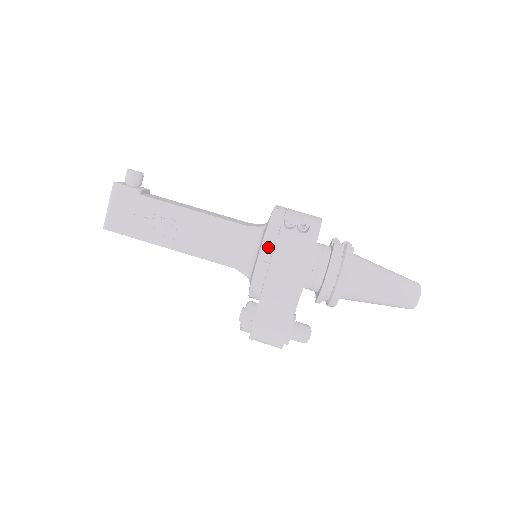
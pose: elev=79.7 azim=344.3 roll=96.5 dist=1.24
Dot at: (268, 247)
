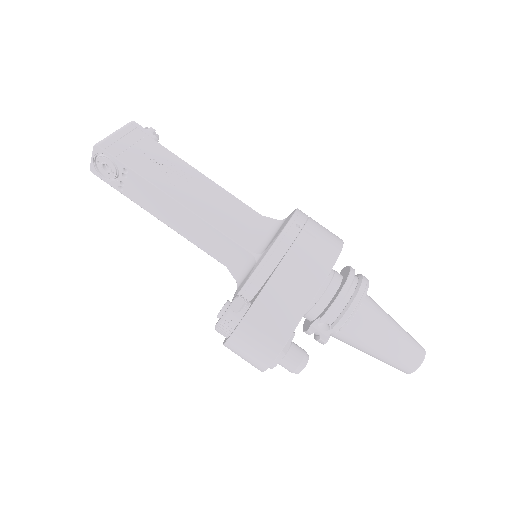
Dot at: (301, 217)
